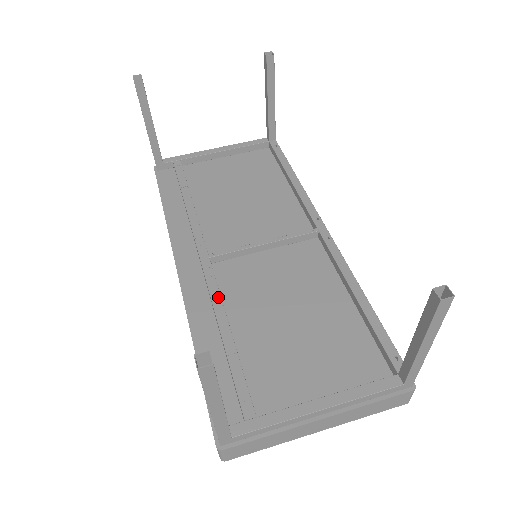
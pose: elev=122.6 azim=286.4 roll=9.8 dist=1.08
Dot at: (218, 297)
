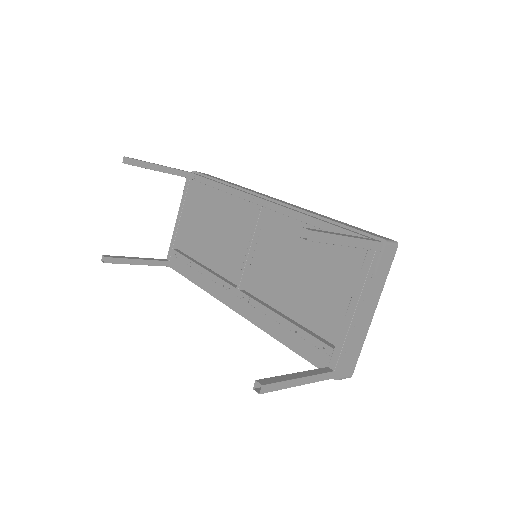
Dot at: (262, 307)
